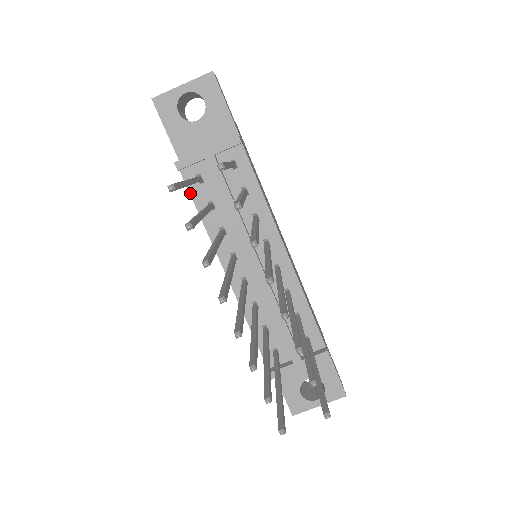
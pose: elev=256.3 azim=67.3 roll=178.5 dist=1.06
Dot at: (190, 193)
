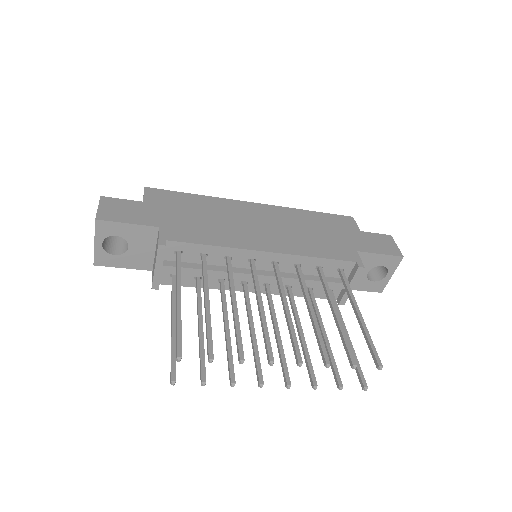
Dot at: occluded
